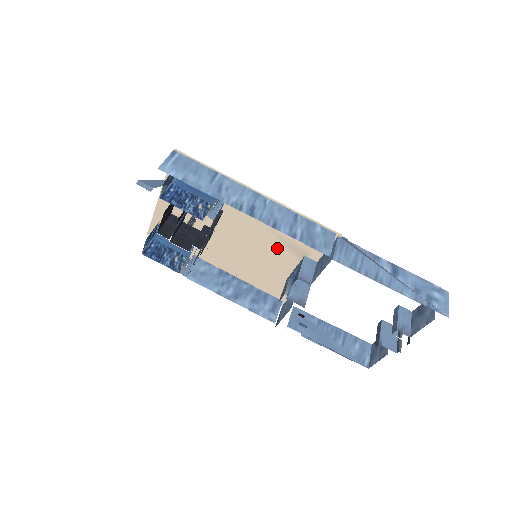
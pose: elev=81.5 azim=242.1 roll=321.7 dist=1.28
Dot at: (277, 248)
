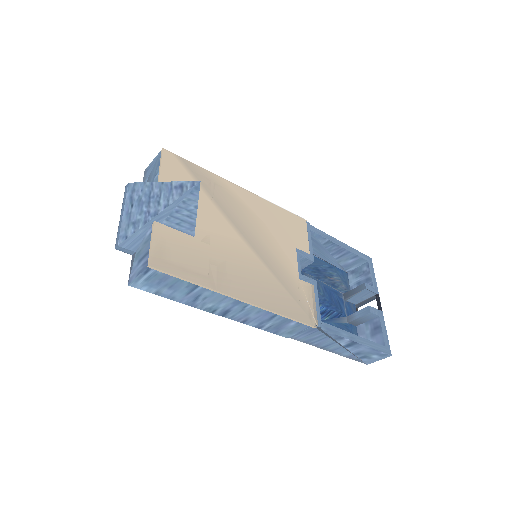
Dot at: (276, 266)
